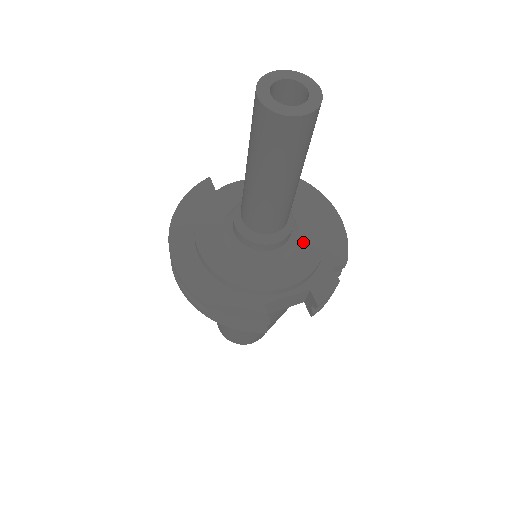
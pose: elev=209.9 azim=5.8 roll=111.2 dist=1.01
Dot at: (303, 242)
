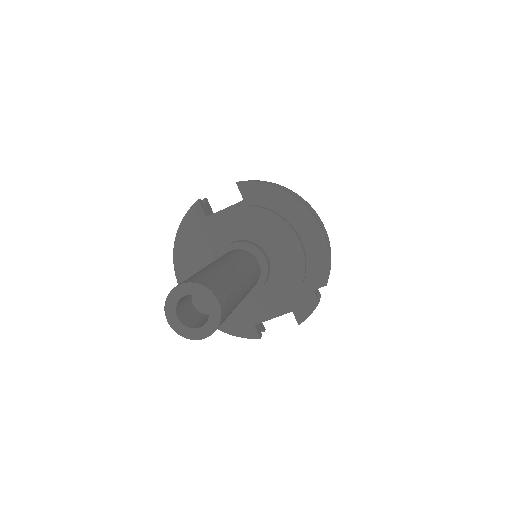
Dot at: (283, 274)
